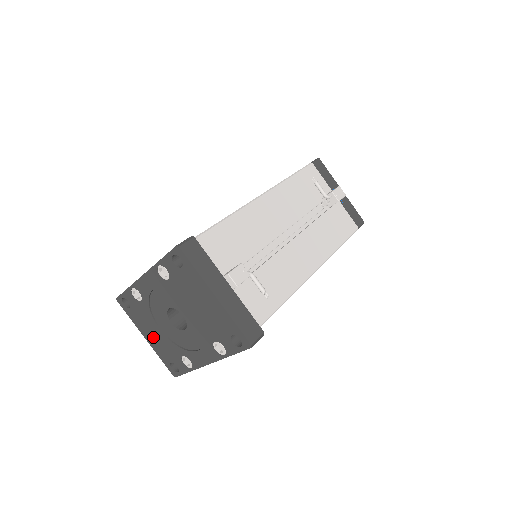
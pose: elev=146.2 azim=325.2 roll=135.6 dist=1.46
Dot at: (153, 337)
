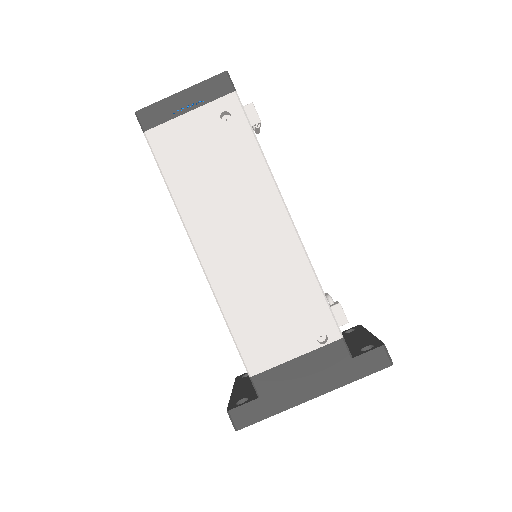
Dot at: occluded
